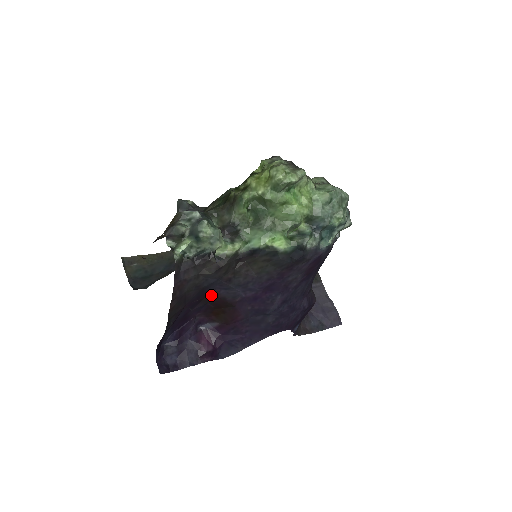
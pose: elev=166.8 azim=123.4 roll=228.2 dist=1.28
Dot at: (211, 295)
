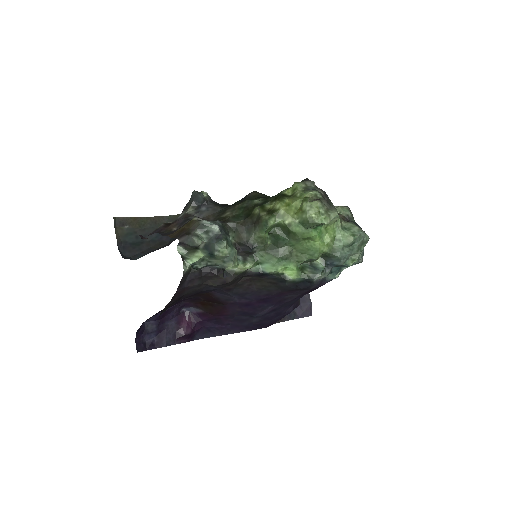
Dot at: (205, 293)
